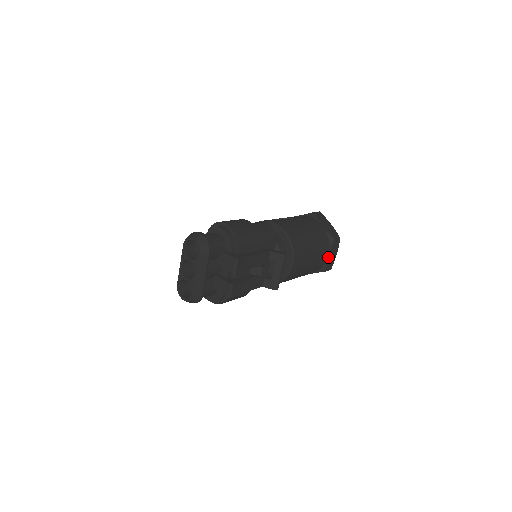
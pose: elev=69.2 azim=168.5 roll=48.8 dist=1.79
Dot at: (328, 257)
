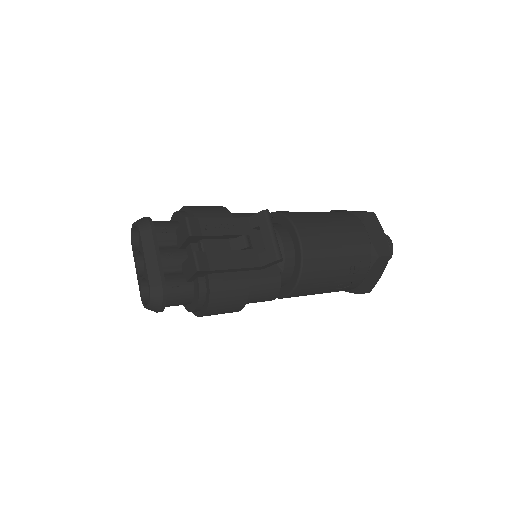
Dot at: (369, 236)
